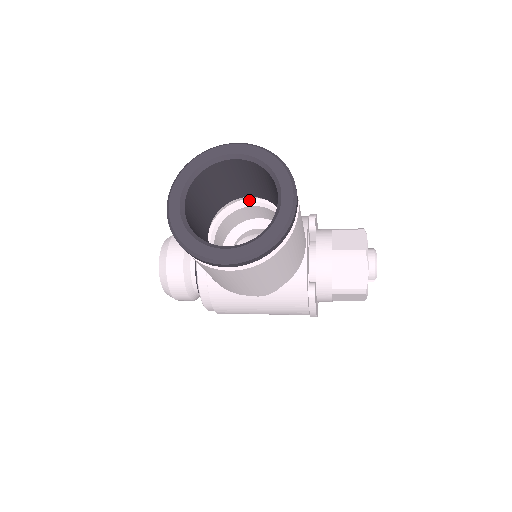
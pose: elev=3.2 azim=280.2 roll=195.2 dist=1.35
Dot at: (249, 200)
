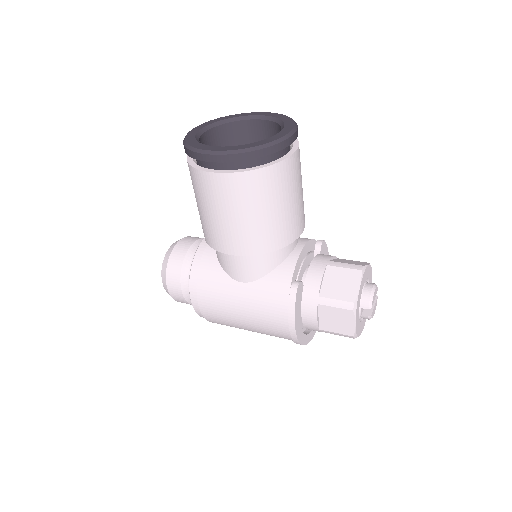
Dot at: occluded
